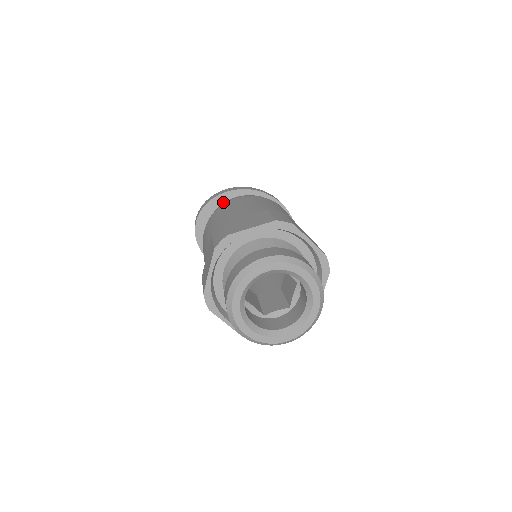
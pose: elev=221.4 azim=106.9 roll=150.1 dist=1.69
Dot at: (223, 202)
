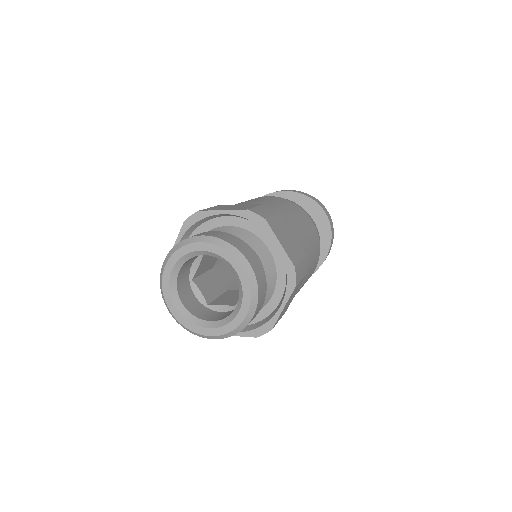
Dot at: occluded
